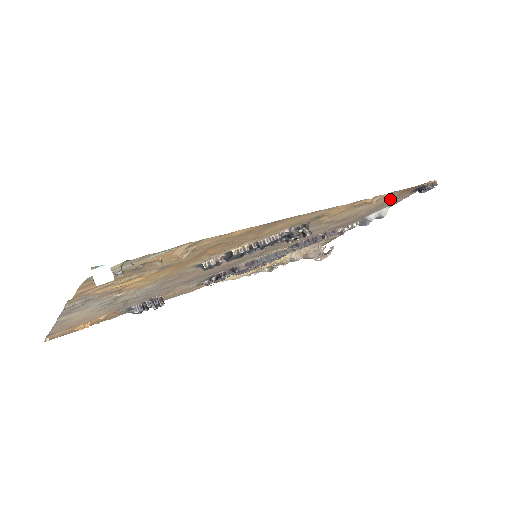
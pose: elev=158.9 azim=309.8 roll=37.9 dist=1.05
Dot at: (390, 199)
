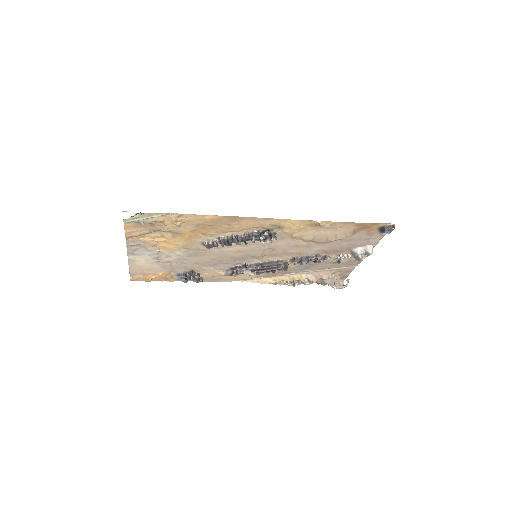
Dot at: (356, 233)
